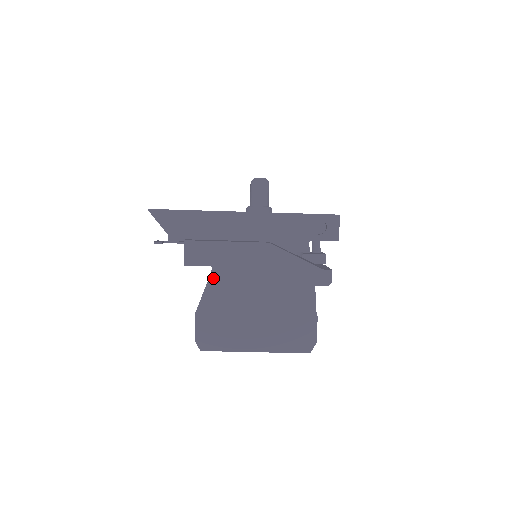
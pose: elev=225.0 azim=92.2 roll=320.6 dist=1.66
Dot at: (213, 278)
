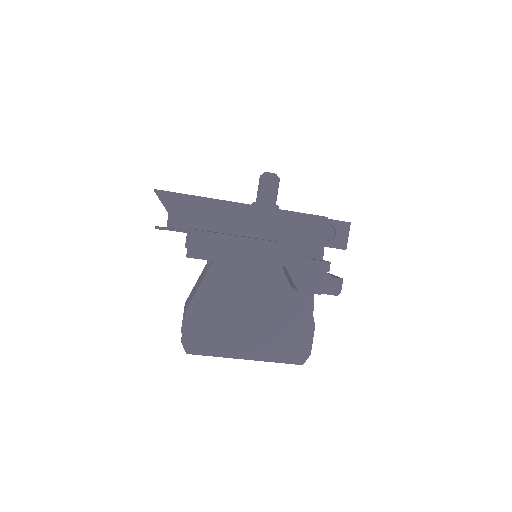
Dot at: (210, 275)
